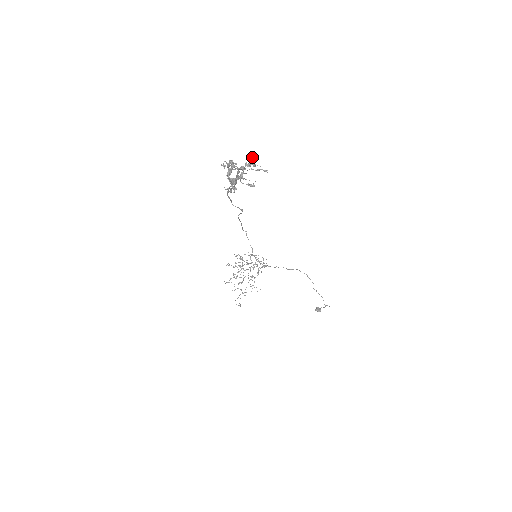
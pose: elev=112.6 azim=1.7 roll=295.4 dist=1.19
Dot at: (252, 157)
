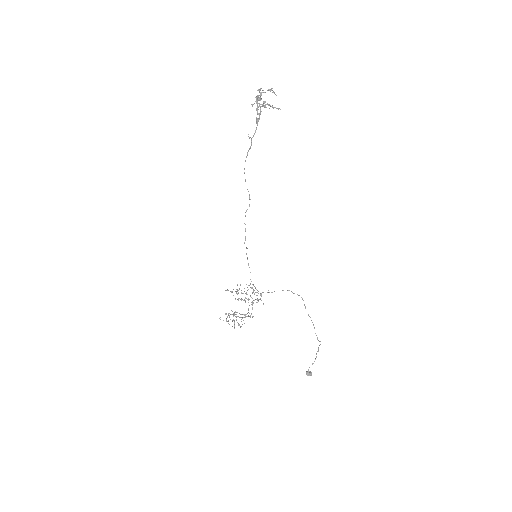
Dot at: (272, 88)
